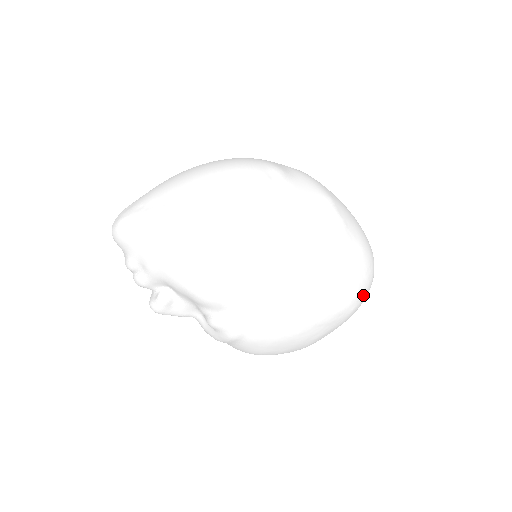
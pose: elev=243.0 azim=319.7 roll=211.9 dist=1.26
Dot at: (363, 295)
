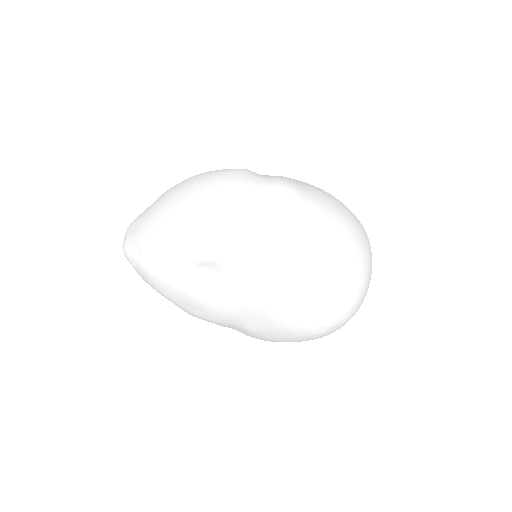
Dot at: (332, 332)
